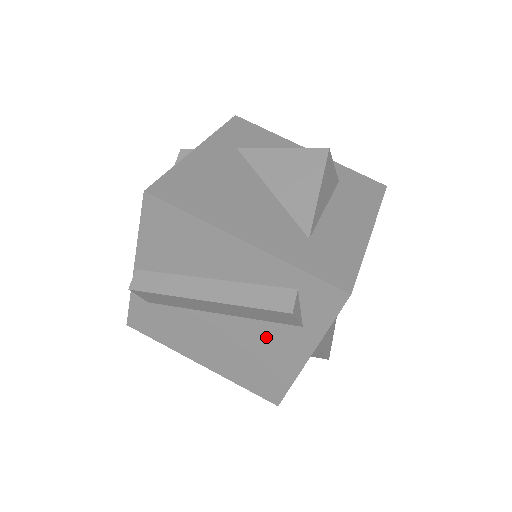
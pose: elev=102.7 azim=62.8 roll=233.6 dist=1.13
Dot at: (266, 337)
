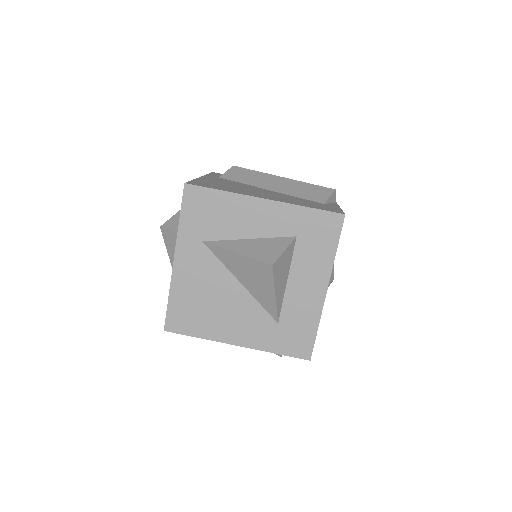
Dot at: occluded
